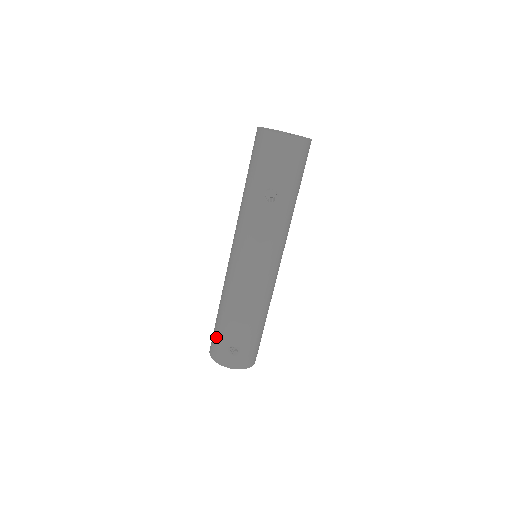
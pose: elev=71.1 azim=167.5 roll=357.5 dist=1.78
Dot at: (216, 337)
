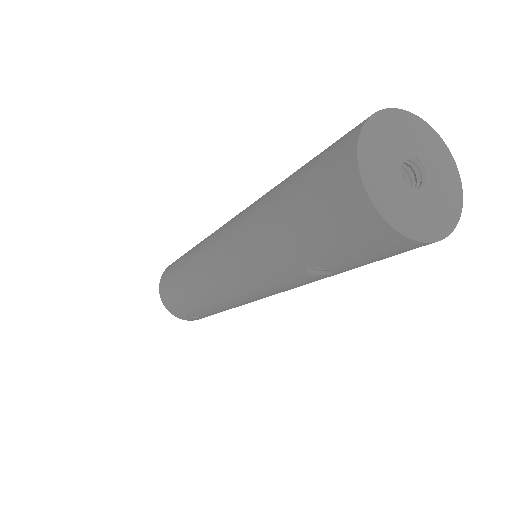
Dot at: (171, 295)
